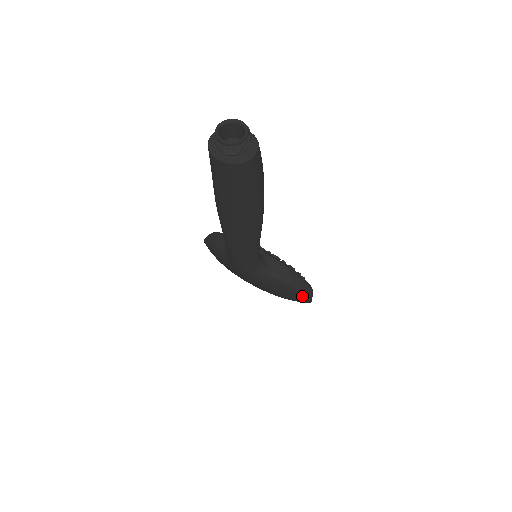
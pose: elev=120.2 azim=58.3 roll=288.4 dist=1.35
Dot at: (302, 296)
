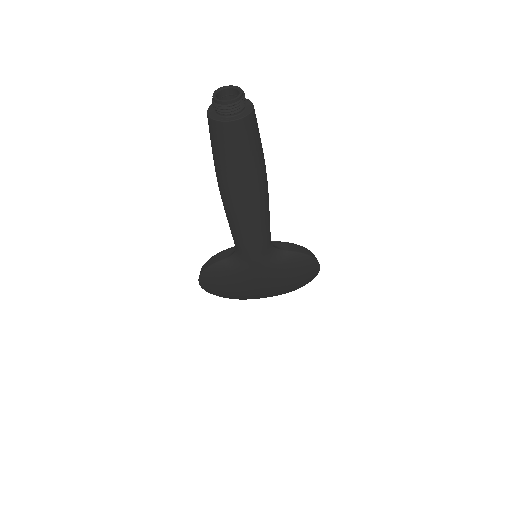
Dot at: (314, 264)
